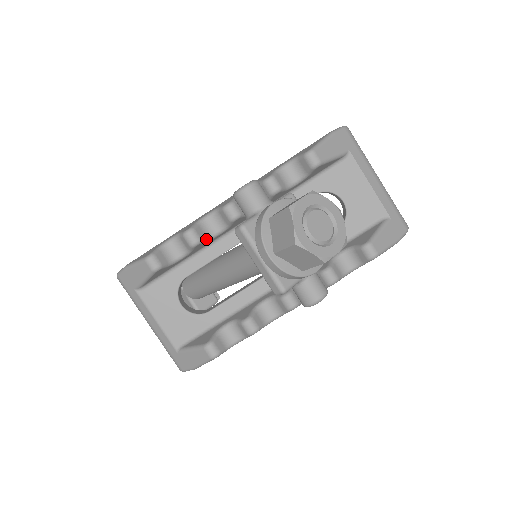
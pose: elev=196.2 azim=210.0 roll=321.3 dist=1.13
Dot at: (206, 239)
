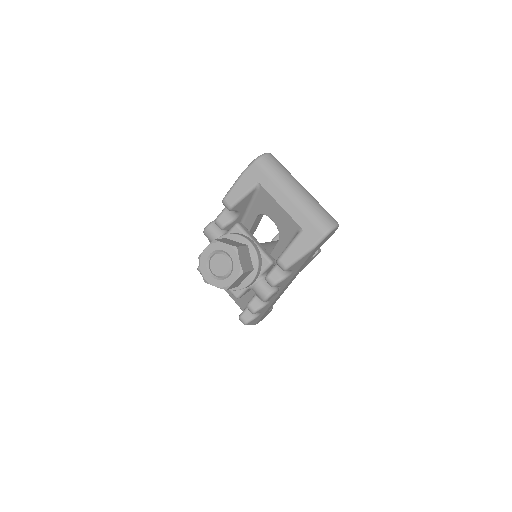
Dot at: occluded
